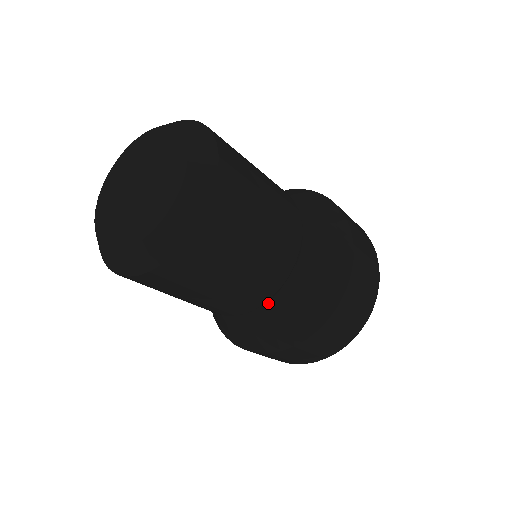
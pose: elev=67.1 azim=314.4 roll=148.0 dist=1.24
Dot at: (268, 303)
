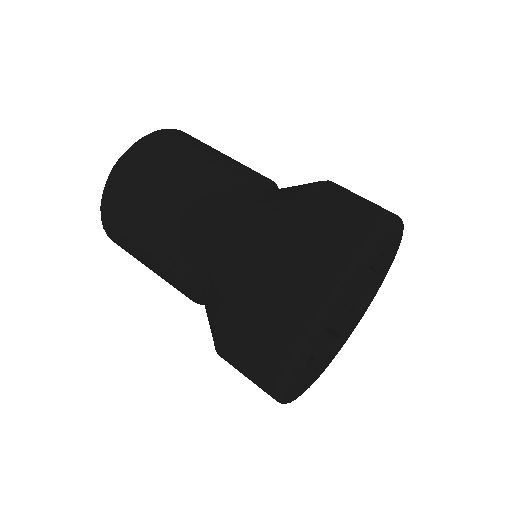
Dot at: (220, 229)
